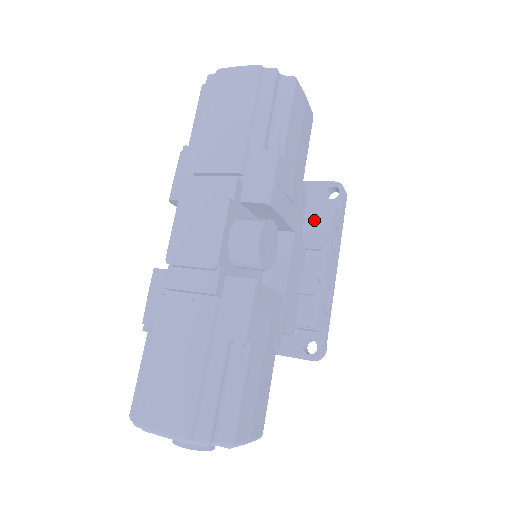
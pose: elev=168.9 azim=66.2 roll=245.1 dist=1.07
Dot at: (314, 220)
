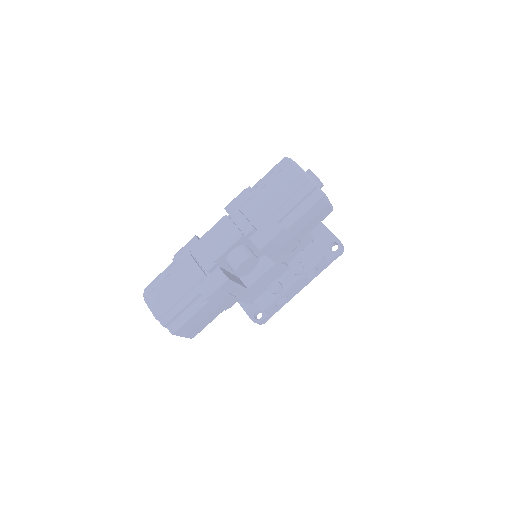
Dot at: (306, 257)
